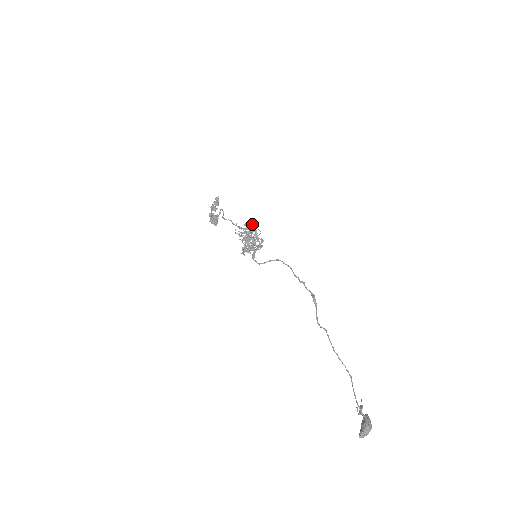
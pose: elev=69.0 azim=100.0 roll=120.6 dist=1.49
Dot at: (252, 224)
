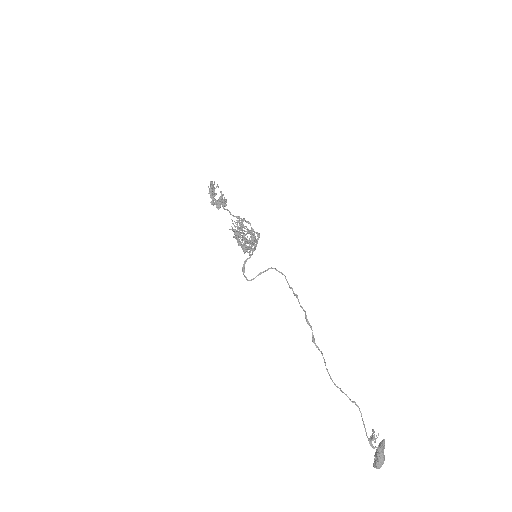
Dot at: (239, 223)
